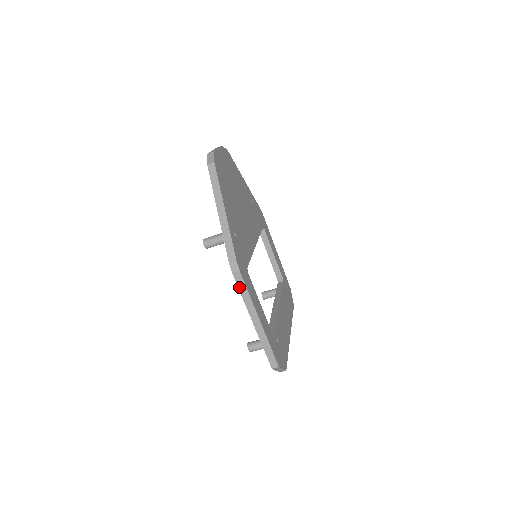
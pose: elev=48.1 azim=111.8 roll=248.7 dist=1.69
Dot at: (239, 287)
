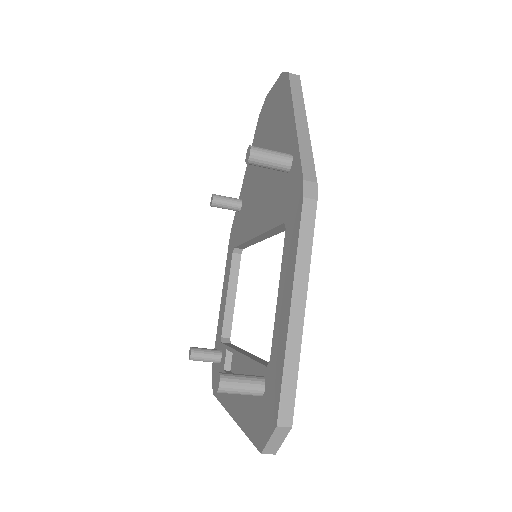
Dot at: (302, 228)
